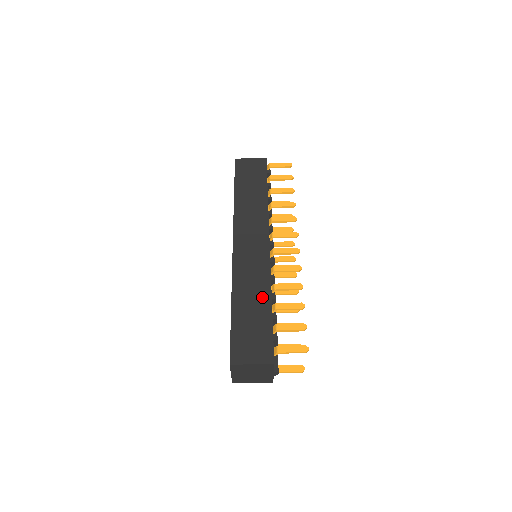
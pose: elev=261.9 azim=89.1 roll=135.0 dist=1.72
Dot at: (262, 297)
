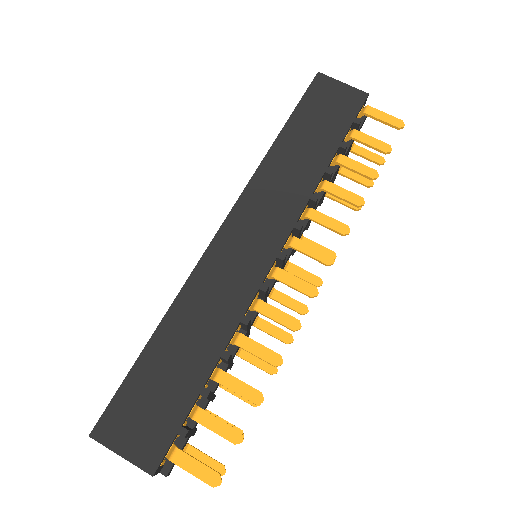
Dot at: (207, 346)
